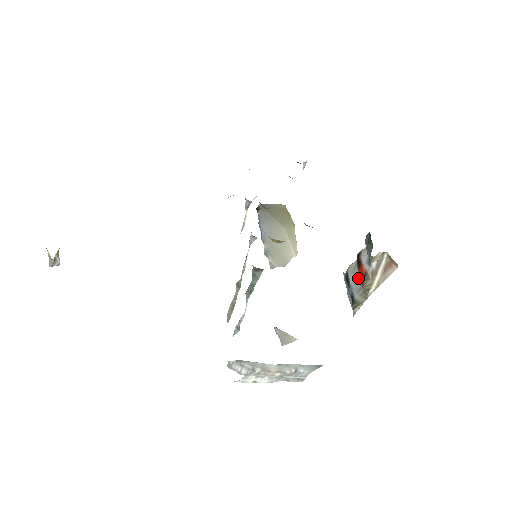
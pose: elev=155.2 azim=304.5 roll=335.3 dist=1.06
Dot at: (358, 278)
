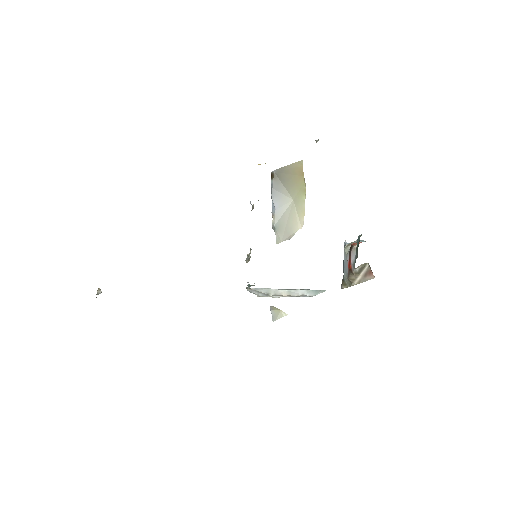
Dot at: (348, 265)
